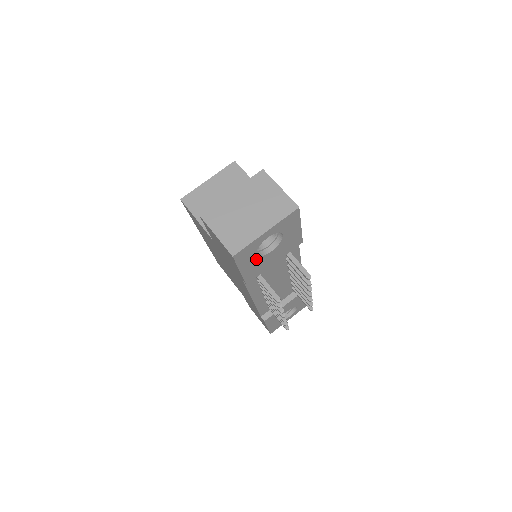
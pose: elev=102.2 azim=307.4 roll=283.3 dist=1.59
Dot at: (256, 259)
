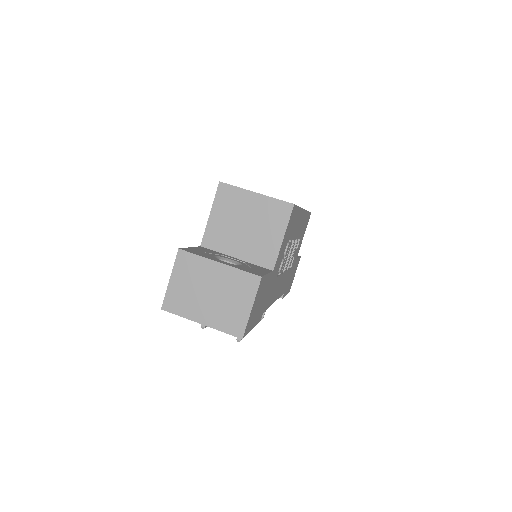
Dot at: occluded
